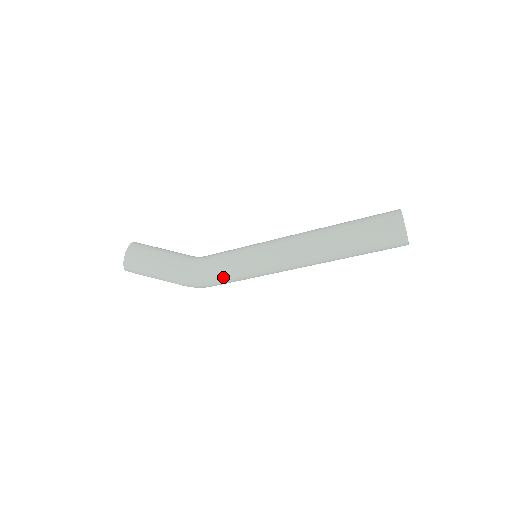
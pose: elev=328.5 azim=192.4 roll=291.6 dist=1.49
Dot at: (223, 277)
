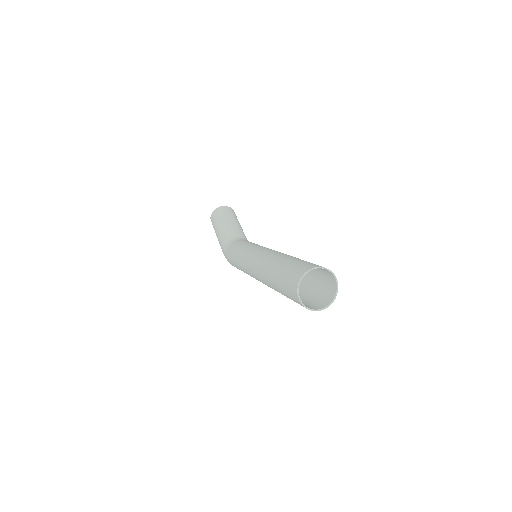
Dot at: (232, 259)
